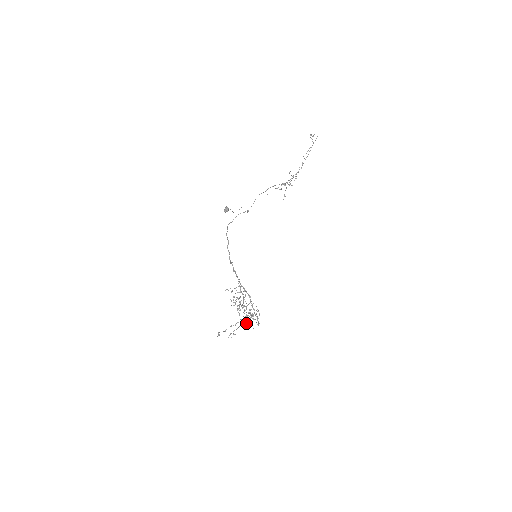
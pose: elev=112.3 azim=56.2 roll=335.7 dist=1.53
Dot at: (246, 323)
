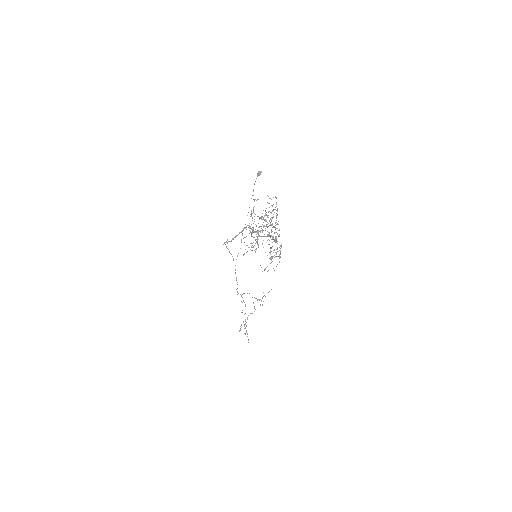
Dot at: occluded
